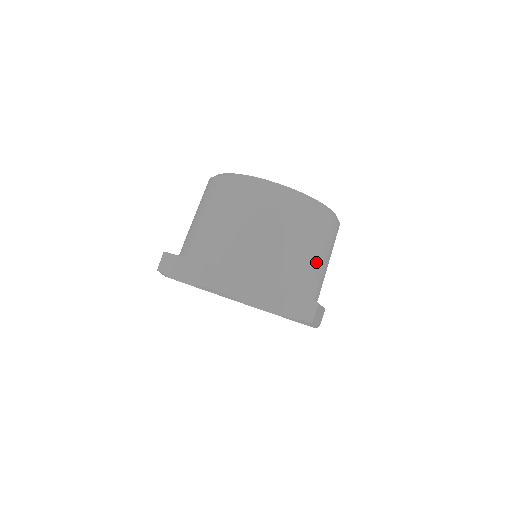
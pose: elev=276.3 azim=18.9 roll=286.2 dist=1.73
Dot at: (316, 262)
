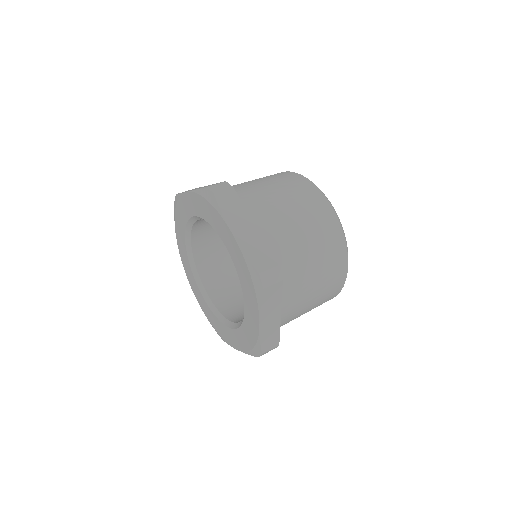
Dot at: (267, 193)
